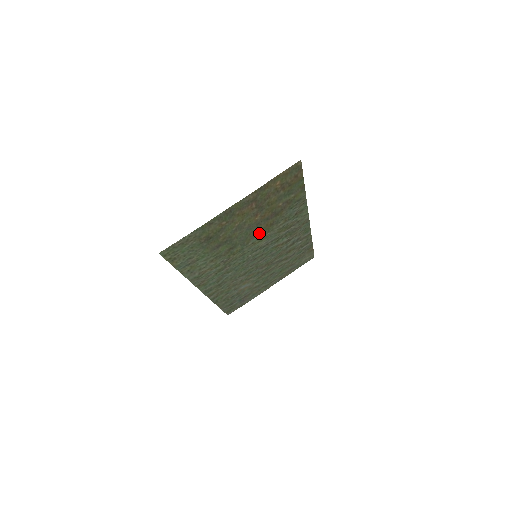
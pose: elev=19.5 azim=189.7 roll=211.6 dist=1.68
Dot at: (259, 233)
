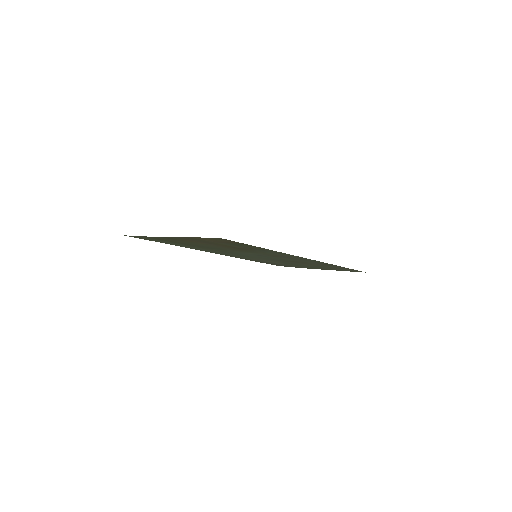
Dot at: (236, 250)
